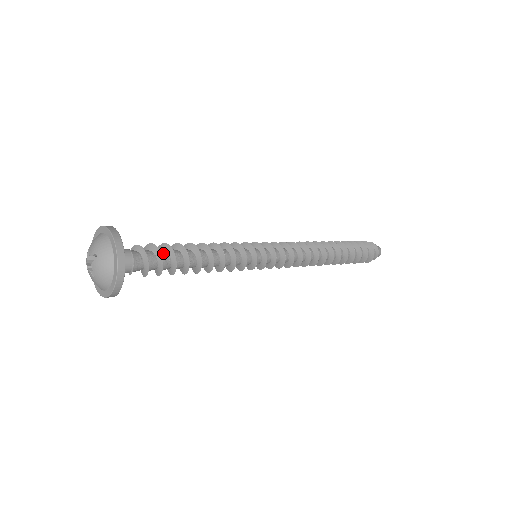
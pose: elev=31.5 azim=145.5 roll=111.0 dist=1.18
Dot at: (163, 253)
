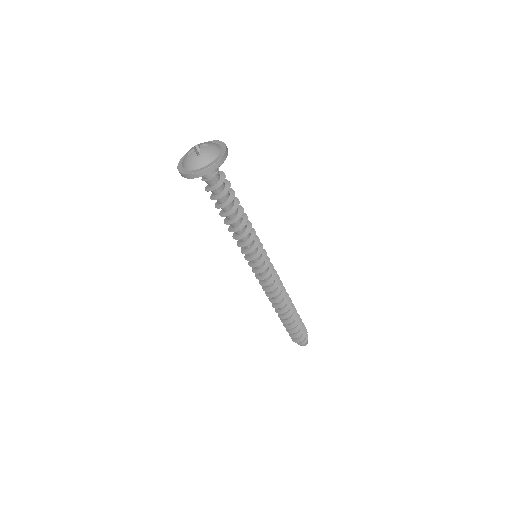
Dot at: occluded
